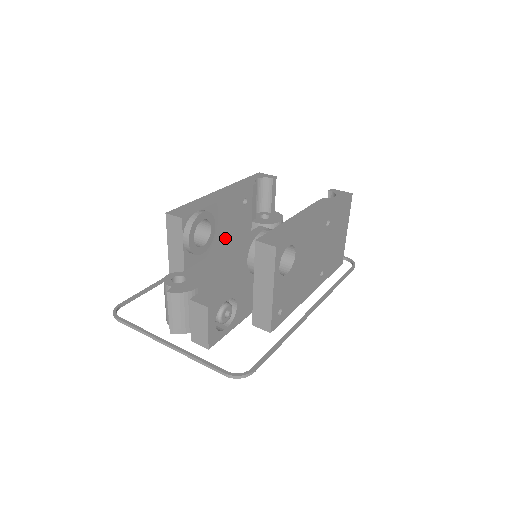
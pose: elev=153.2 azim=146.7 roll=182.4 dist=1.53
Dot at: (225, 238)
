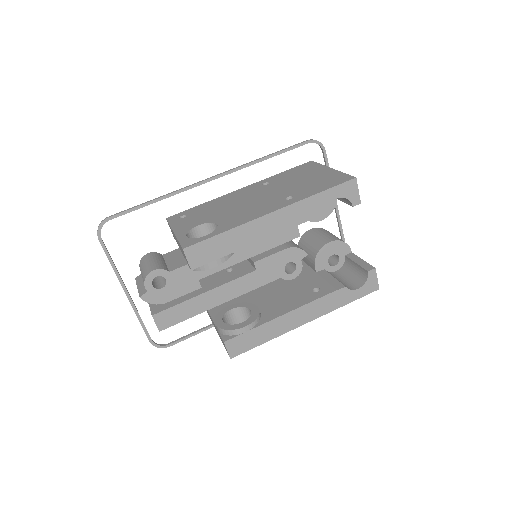
Dot at: occluded
